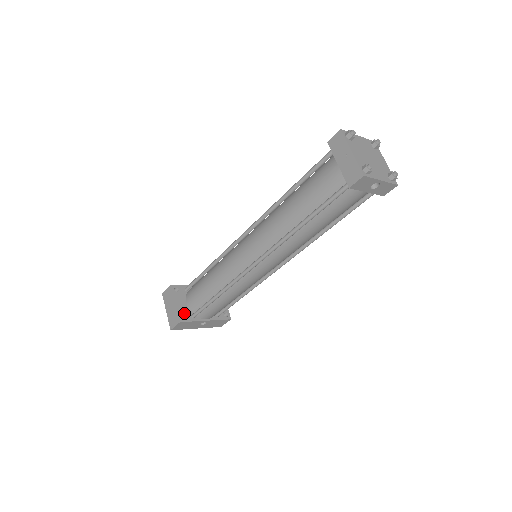
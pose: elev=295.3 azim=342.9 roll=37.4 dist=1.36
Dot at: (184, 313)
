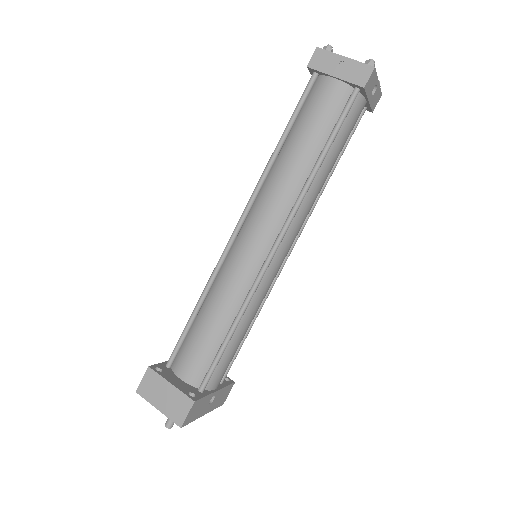
Dot at: (189, 391)
